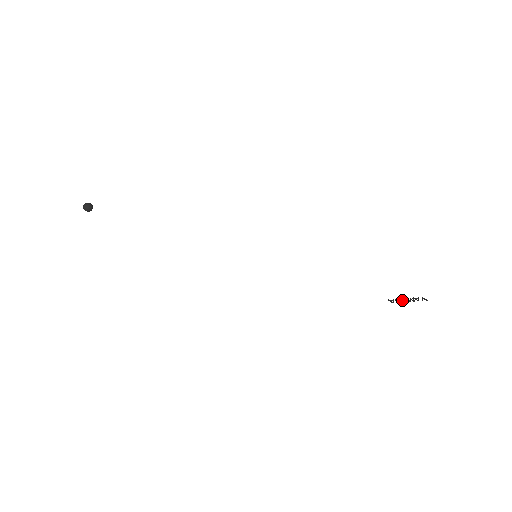
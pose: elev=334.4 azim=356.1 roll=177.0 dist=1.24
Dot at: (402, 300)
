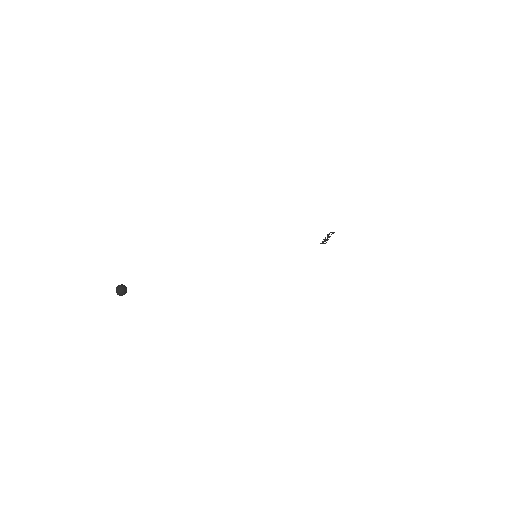
Dot at: (326, 239)
